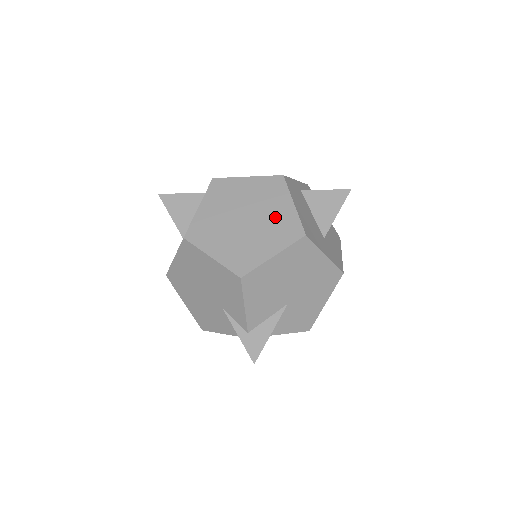
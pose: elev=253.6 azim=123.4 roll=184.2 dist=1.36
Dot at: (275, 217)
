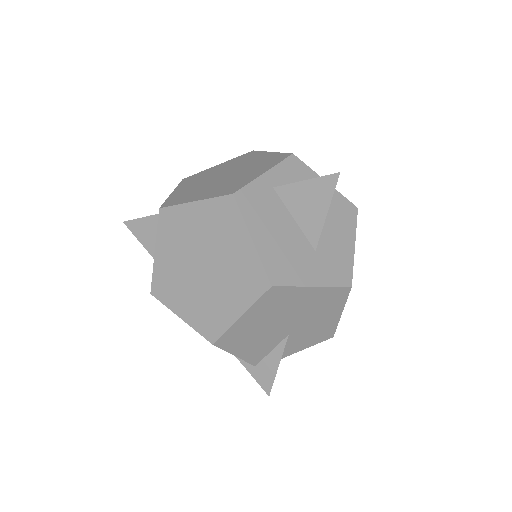
Dot at: (233, 261)
